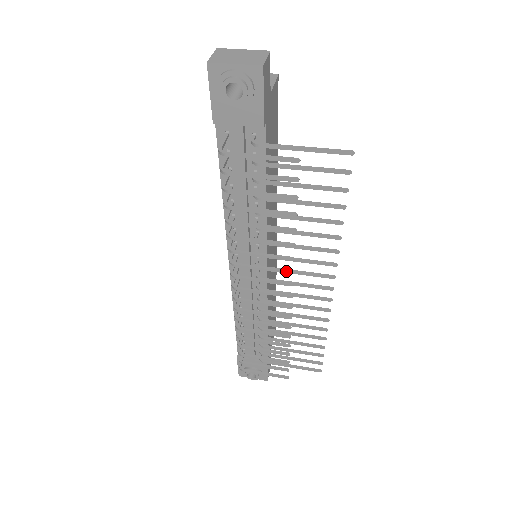
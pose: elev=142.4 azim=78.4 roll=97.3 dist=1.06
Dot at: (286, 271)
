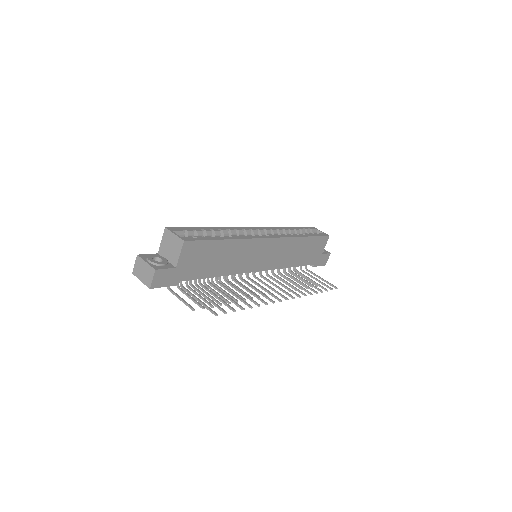
Dot at: occluded
